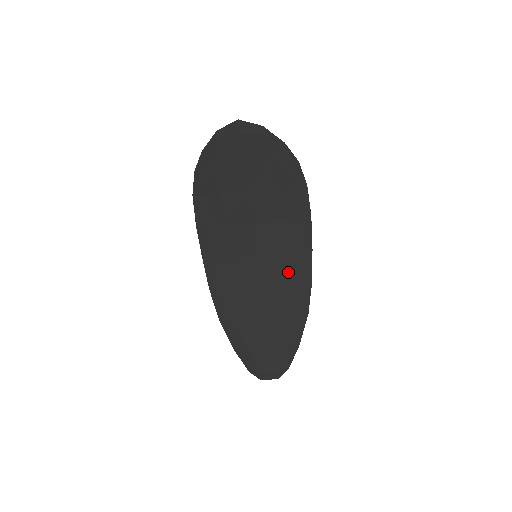
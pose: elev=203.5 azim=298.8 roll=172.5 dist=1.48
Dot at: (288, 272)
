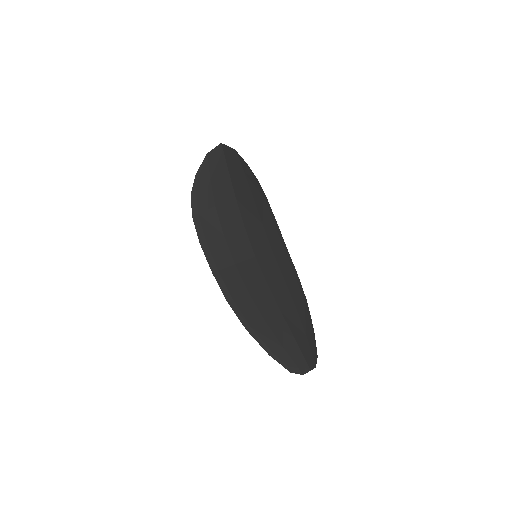
Dot at: (280, 267)
